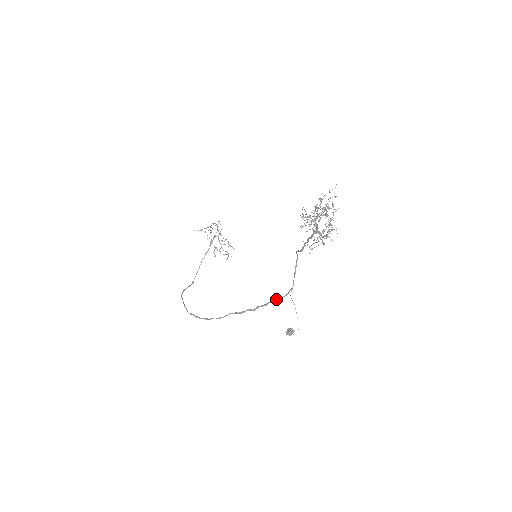
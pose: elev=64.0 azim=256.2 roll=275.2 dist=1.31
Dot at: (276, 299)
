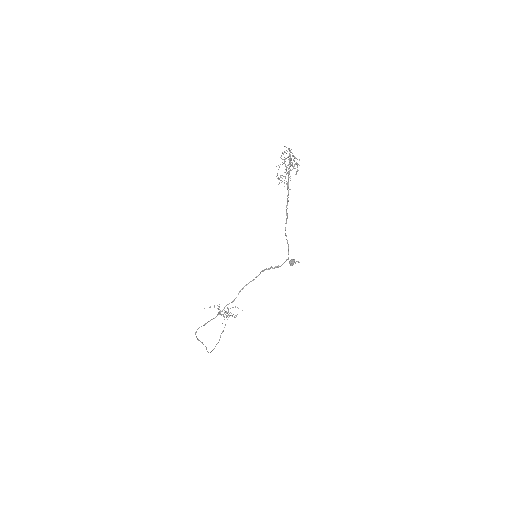
Dot at: occluded
